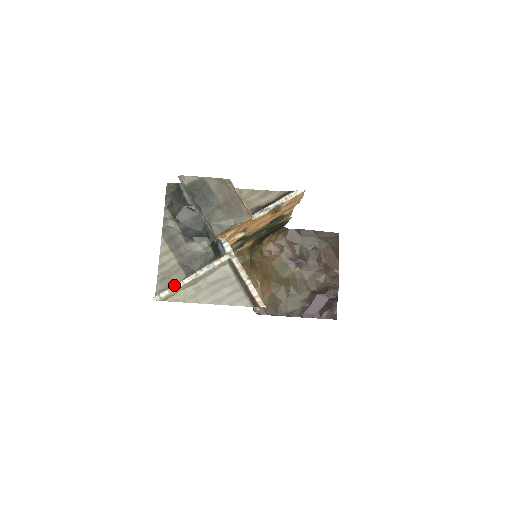
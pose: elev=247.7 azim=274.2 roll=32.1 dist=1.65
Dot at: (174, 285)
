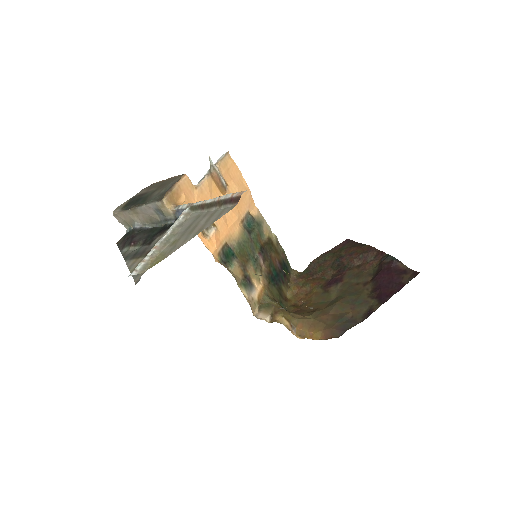
Dot at: (146, 256)
